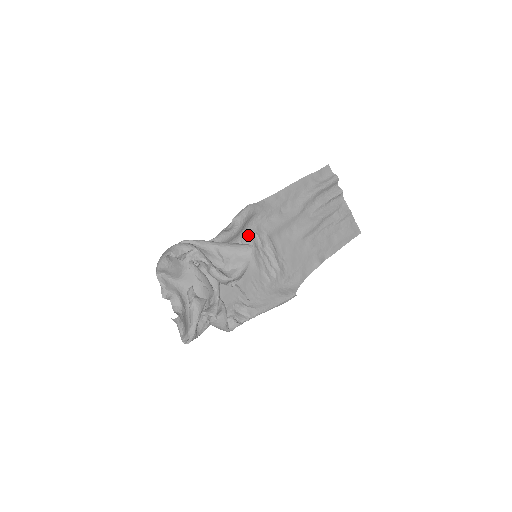
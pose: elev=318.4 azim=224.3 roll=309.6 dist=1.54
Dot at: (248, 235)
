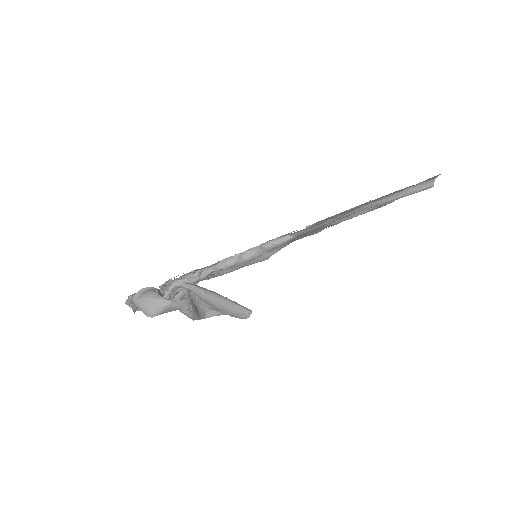
Dot at: occluded
